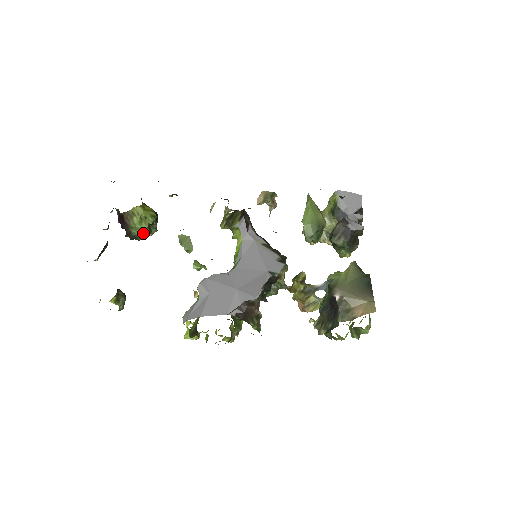
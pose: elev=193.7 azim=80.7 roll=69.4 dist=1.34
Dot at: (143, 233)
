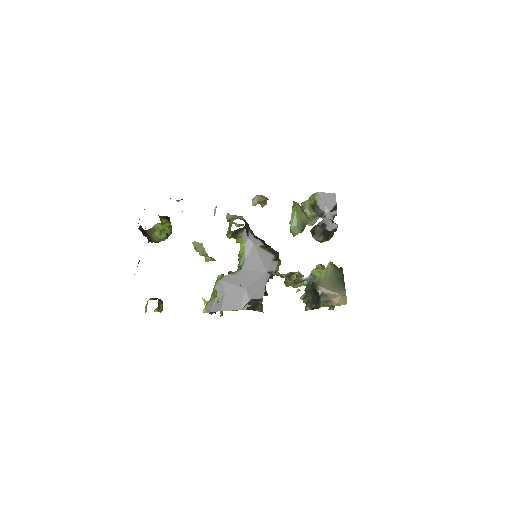
Dot at: (162, 239)
